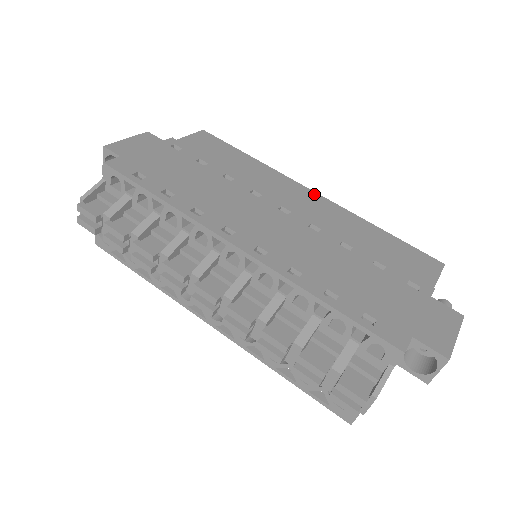
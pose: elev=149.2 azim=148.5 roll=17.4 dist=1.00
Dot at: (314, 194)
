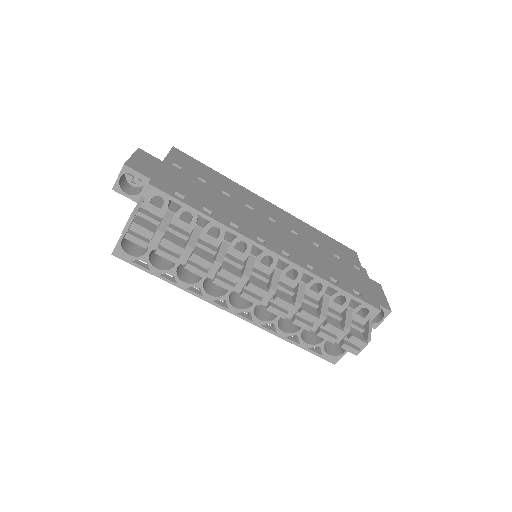
Dot at: (272, 205)
